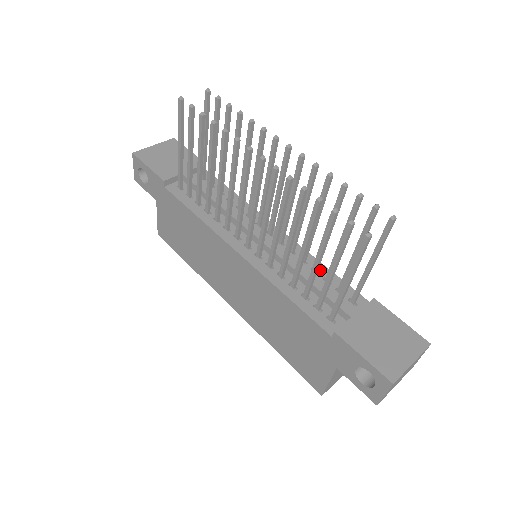
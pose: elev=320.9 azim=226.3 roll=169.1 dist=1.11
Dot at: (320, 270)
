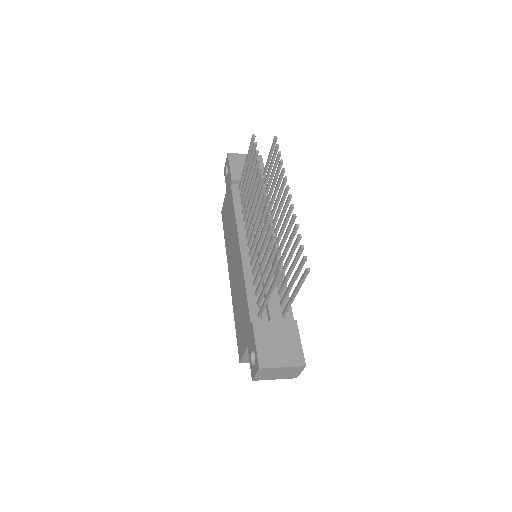
Dot at: occluded
